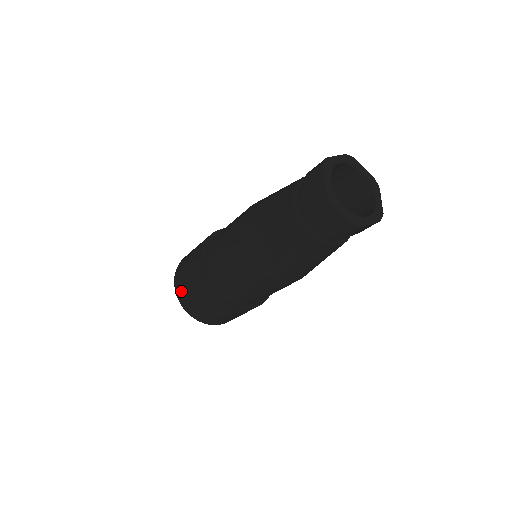
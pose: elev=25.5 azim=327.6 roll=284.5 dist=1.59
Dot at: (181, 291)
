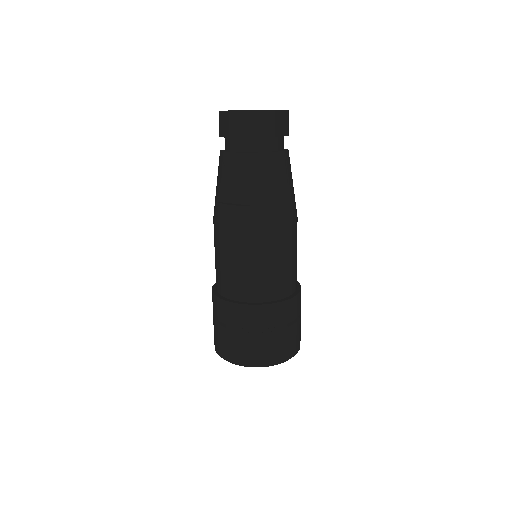
Dot at: (227, 349)
